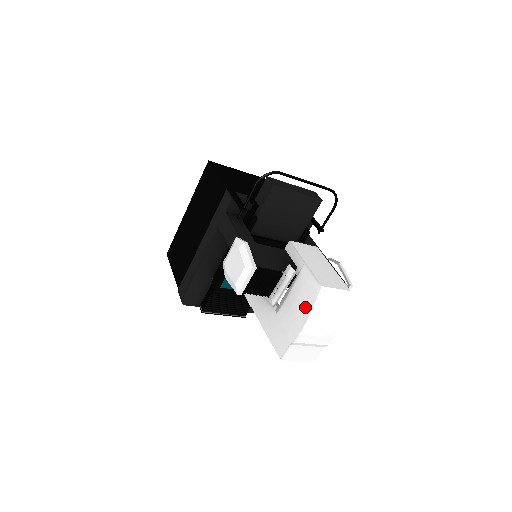
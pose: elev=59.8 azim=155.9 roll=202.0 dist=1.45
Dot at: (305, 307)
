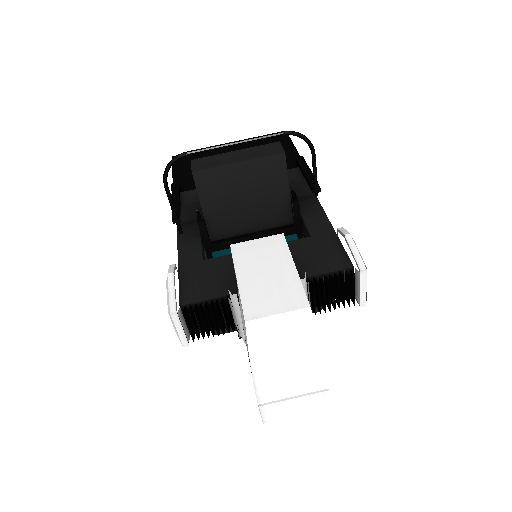
Dot at: occluded
